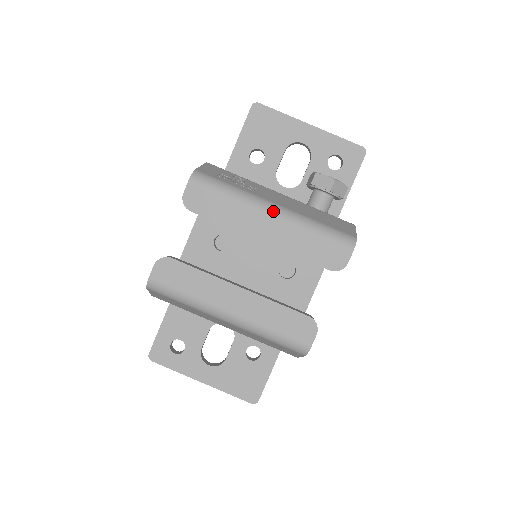
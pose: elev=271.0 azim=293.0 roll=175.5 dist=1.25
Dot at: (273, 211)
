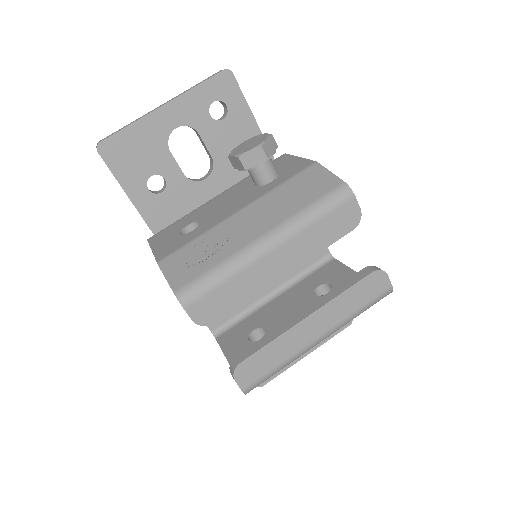
Dot at: (269, 246)
